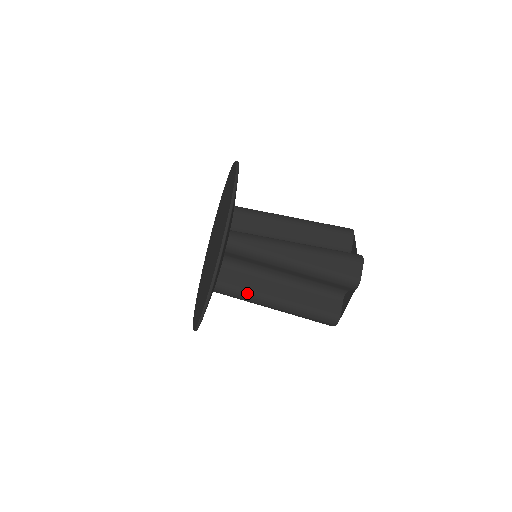
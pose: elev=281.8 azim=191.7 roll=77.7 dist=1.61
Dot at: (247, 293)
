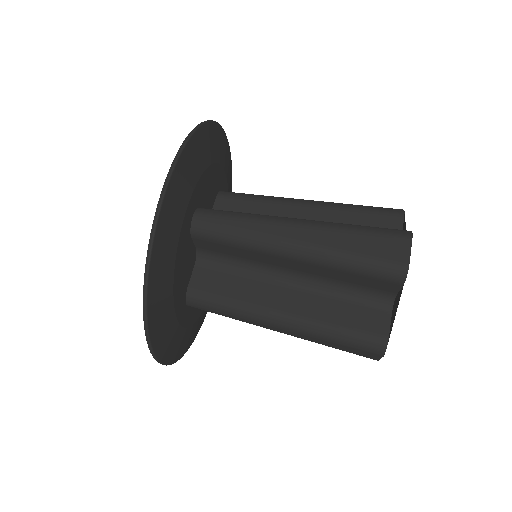
Dot at: (236, 304)
